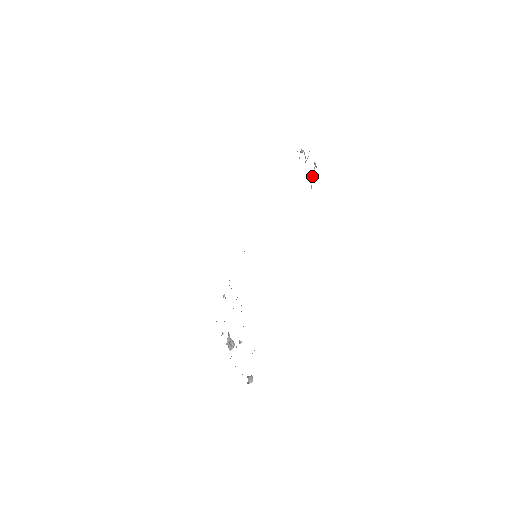
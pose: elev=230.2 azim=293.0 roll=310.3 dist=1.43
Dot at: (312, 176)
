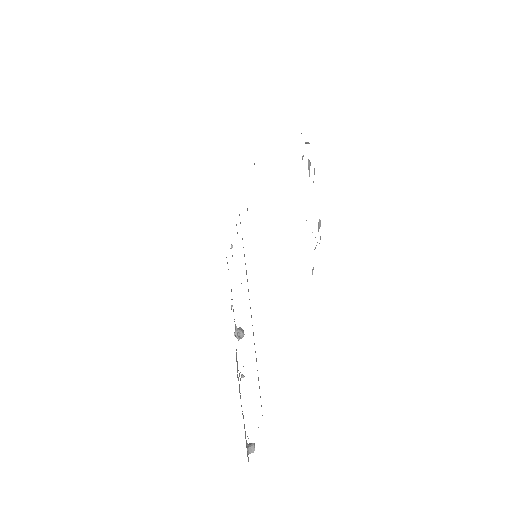
Dot at: (314, 249)
